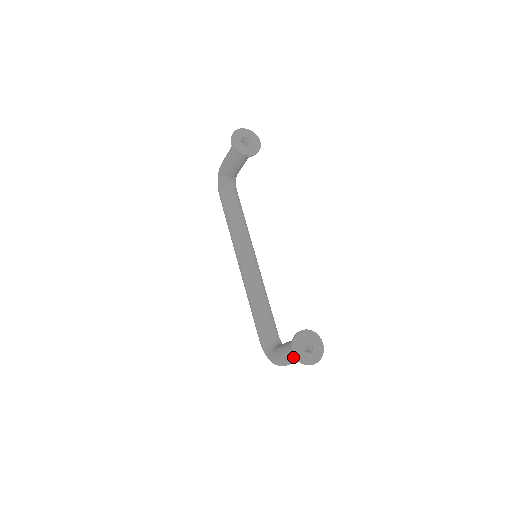
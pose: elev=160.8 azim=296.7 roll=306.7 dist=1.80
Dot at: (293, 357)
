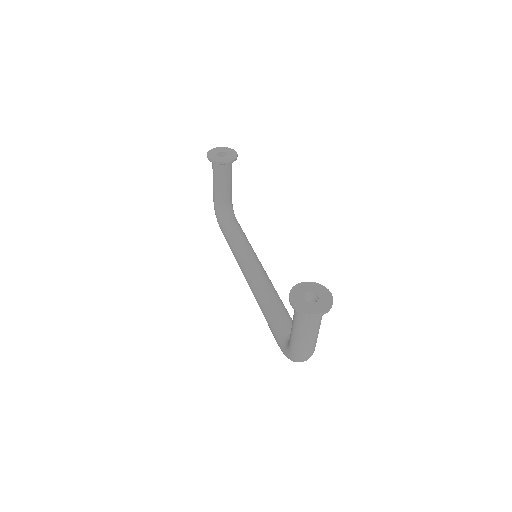
Dot at: (299, 320)
